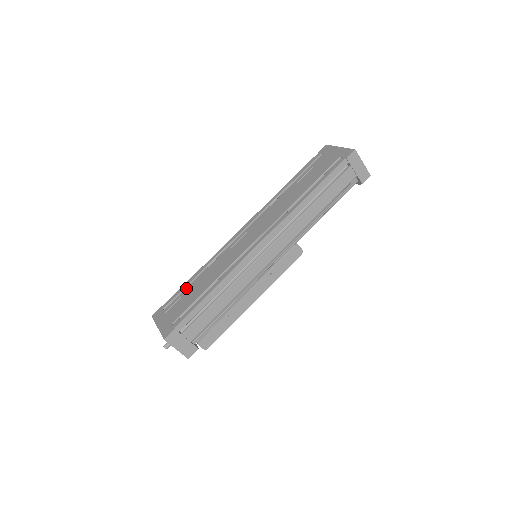
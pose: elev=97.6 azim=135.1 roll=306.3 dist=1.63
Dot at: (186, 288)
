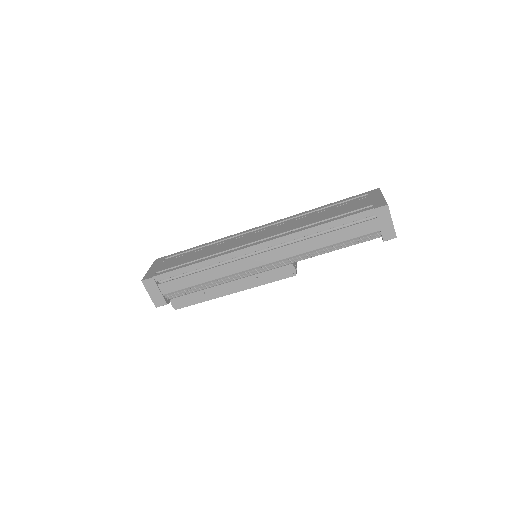
Dot at: (188, 251)
